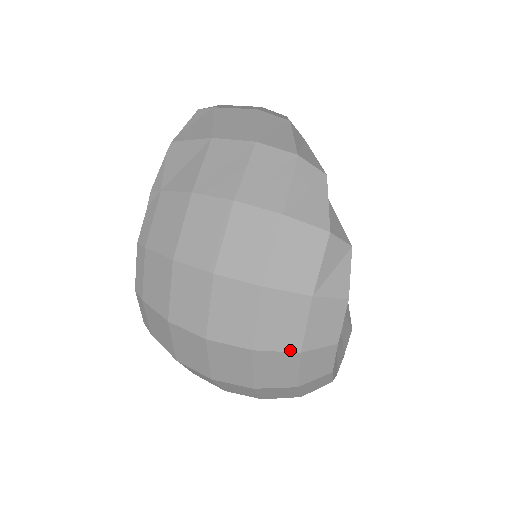
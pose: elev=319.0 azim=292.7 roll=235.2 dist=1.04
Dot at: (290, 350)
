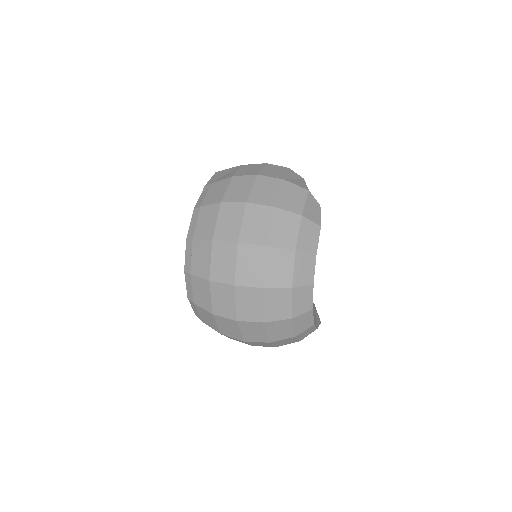
Dot at: (289, 248)
